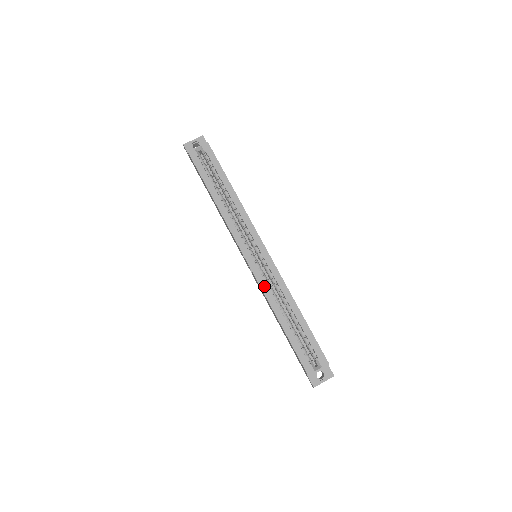
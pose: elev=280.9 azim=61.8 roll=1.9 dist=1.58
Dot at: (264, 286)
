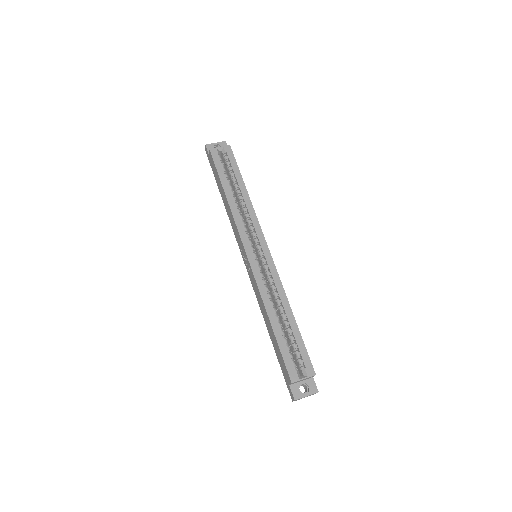
Dot at: (260, 282)
